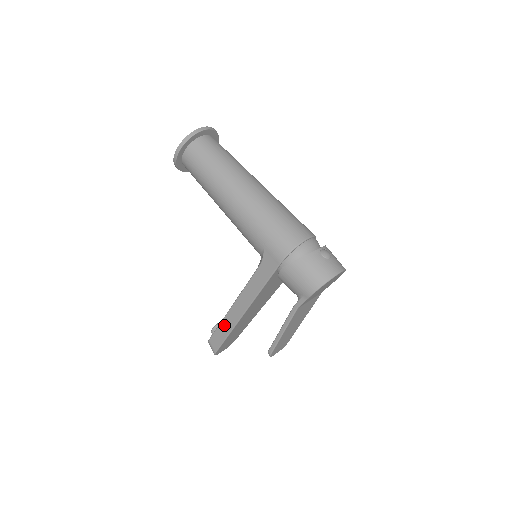
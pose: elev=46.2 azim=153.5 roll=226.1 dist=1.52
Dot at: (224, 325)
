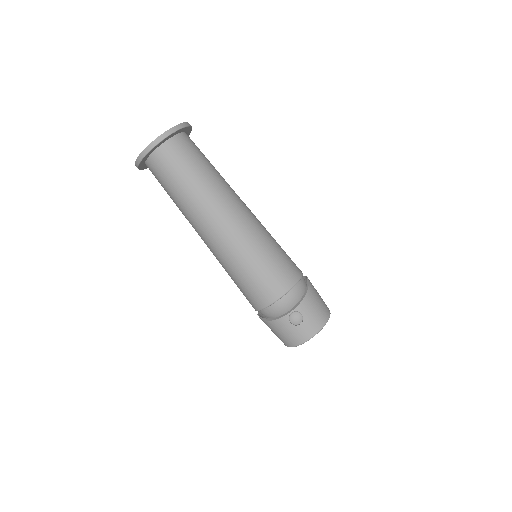
Dot at: occluded
